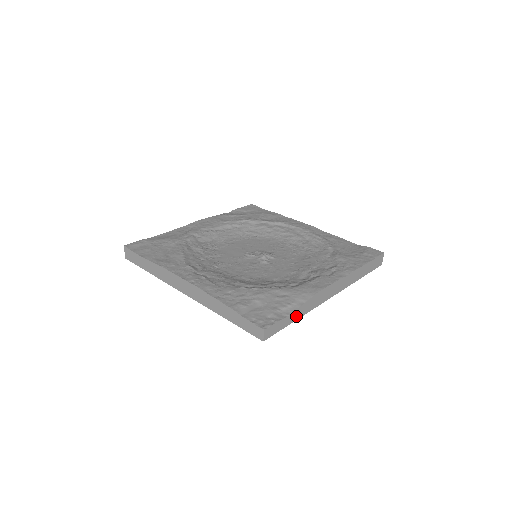
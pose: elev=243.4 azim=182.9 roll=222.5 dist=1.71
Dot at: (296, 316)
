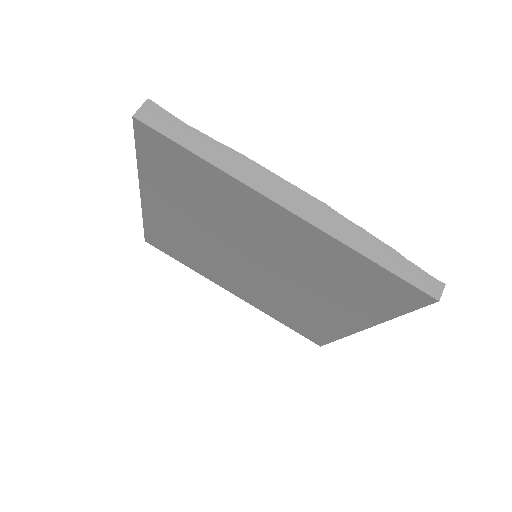
Dot at: occluded
